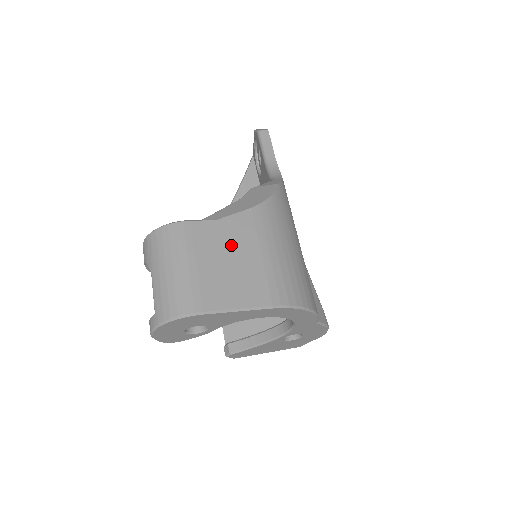
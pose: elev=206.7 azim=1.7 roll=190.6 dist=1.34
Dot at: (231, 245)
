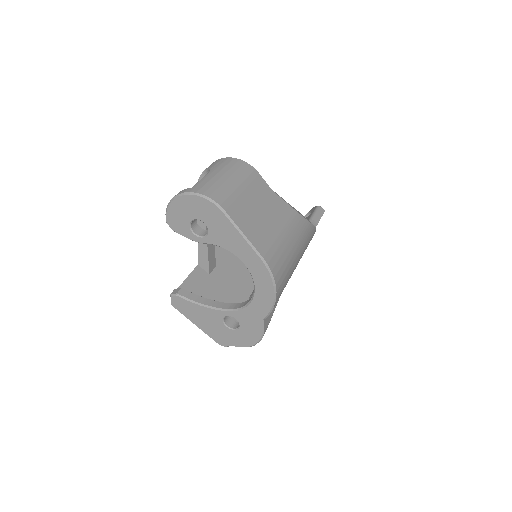
Dot at: (269, 208)
